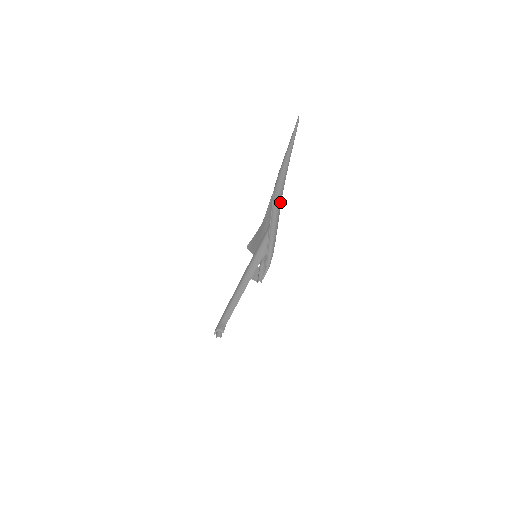
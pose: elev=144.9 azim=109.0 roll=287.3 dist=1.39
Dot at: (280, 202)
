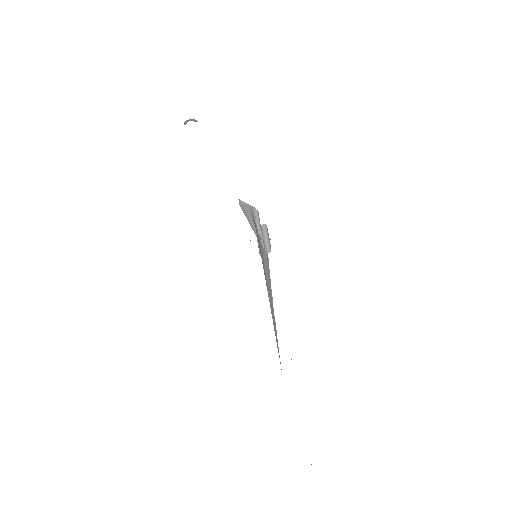
Dot at: occluded
